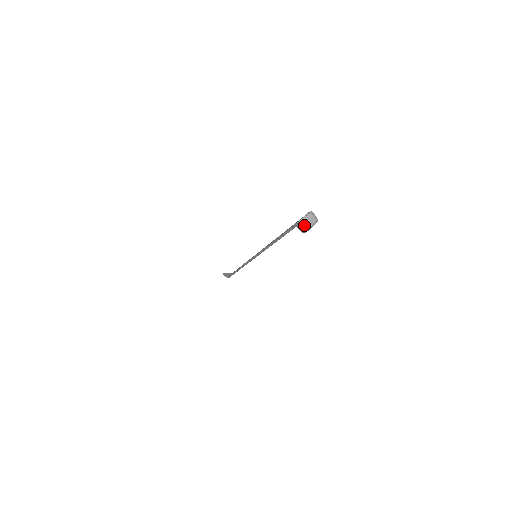
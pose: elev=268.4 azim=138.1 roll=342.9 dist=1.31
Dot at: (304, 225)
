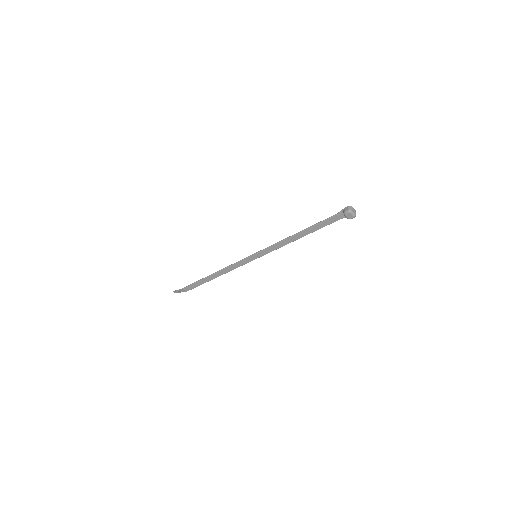
Dot at: (351, 208)
